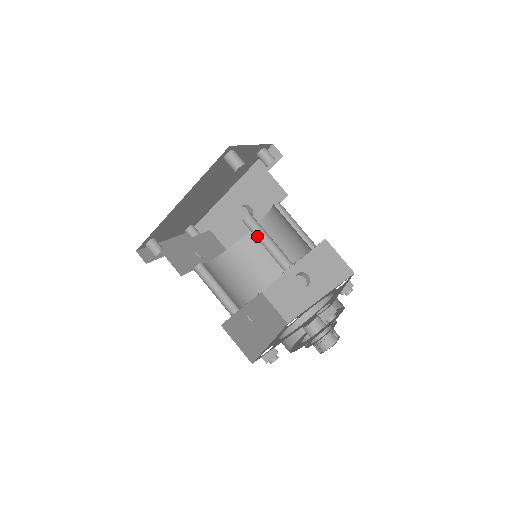
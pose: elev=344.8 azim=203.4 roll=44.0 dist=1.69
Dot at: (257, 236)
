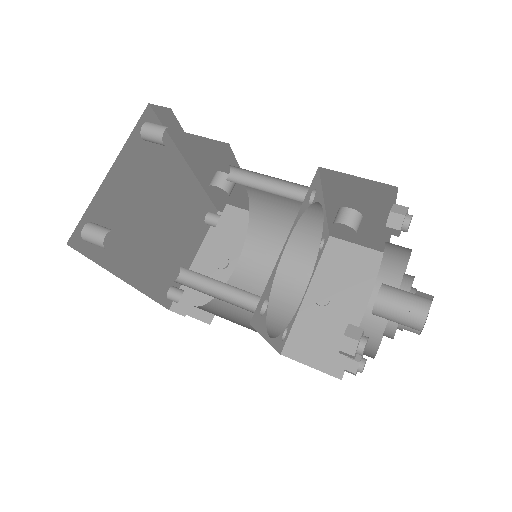
Dot at: (207, 284)
